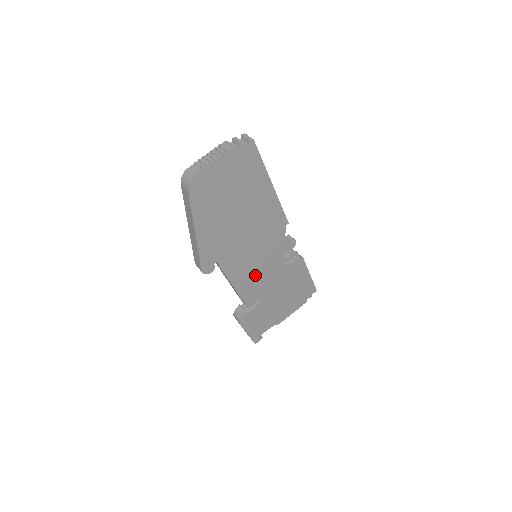
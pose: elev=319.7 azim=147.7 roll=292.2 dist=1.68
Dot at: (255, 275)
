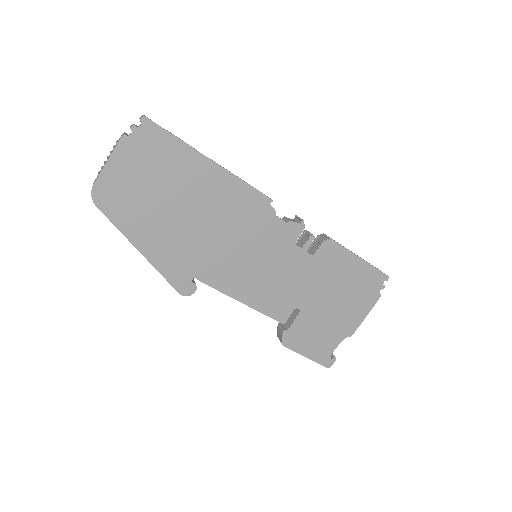
Dot at: (265, 280)
